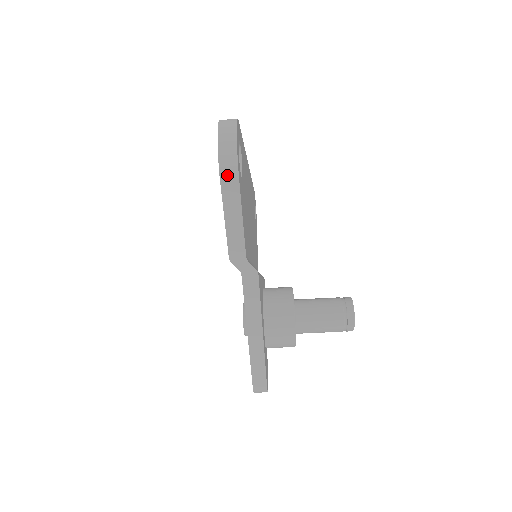
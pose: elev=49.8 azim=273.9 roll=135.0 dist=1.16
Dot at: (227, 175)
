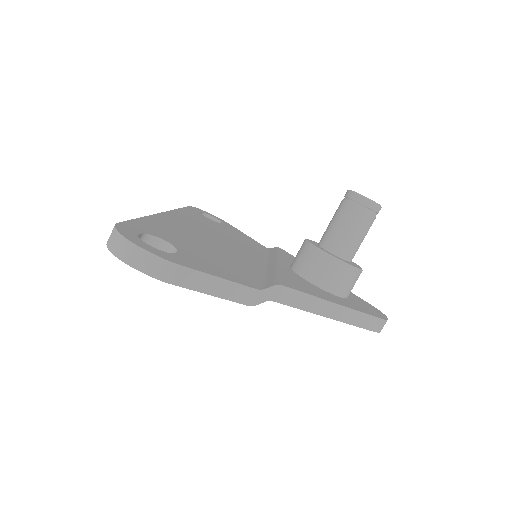
Dot at: (169, 275)
